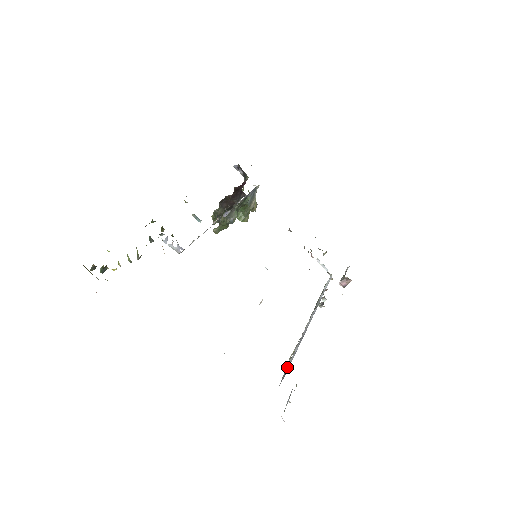
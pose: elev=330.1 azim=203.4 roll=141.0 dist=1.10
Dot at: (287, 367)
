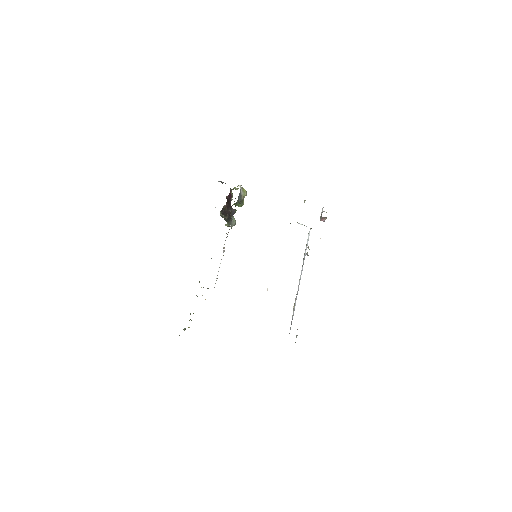
Dot at: (292, 319)
